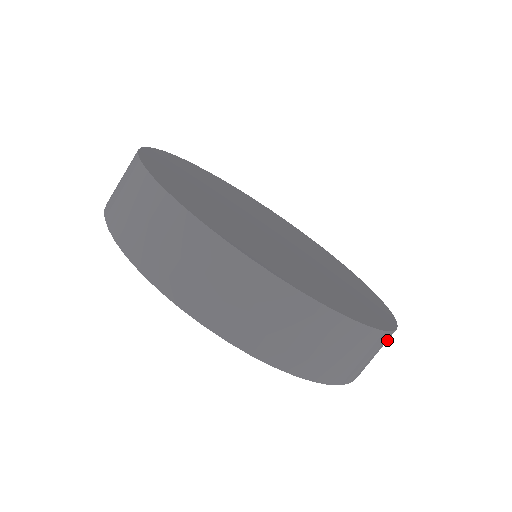
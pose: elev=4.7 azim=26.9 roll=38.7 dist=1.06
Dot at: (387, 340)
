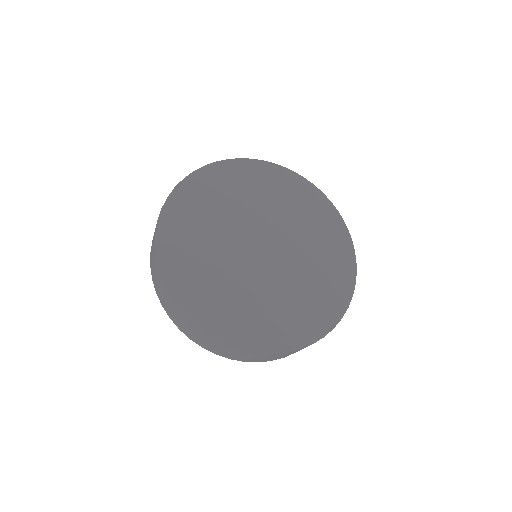
Dot at: occluded
